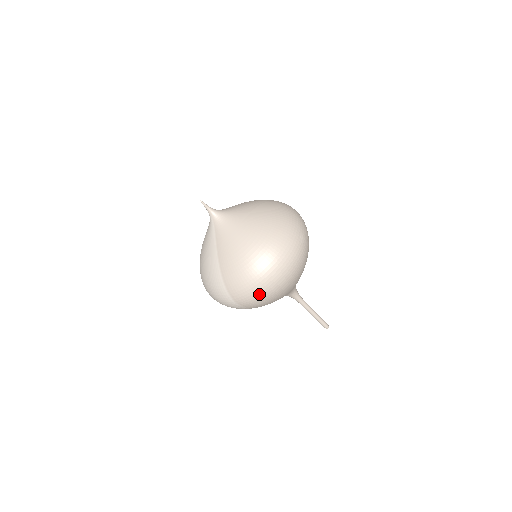
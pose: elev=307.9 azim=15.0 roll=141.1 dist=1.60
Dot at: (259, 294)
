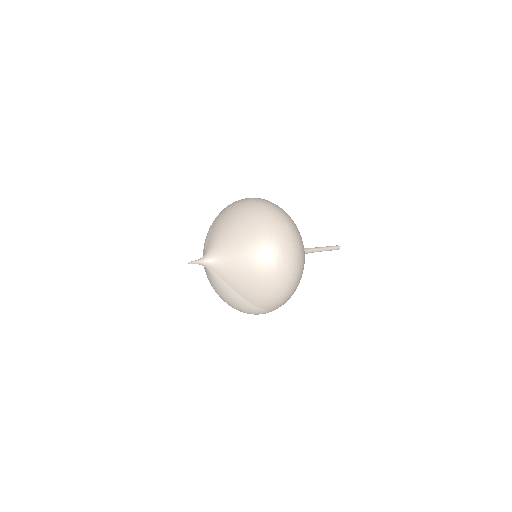
Dot at: (288, 294)
